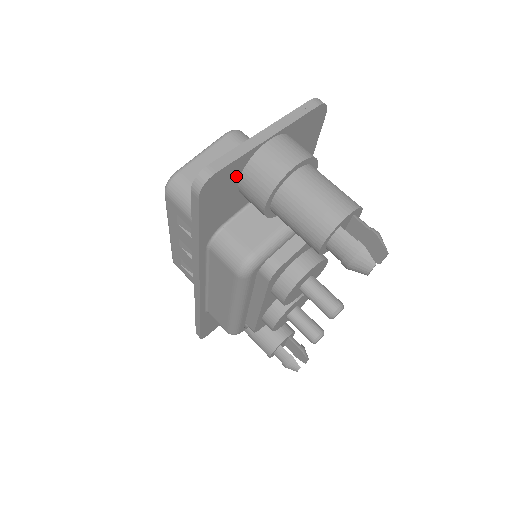
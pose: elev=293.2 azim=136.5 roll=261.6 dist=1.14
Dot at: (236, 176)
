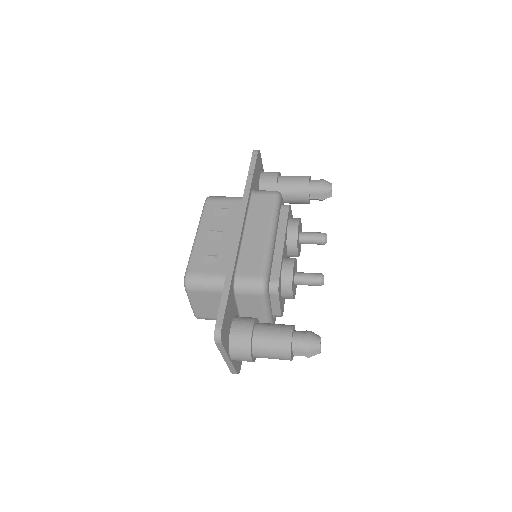
Dot at: (260, 171)
